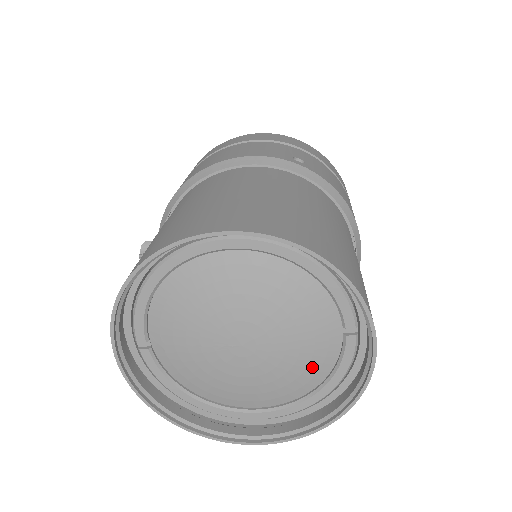
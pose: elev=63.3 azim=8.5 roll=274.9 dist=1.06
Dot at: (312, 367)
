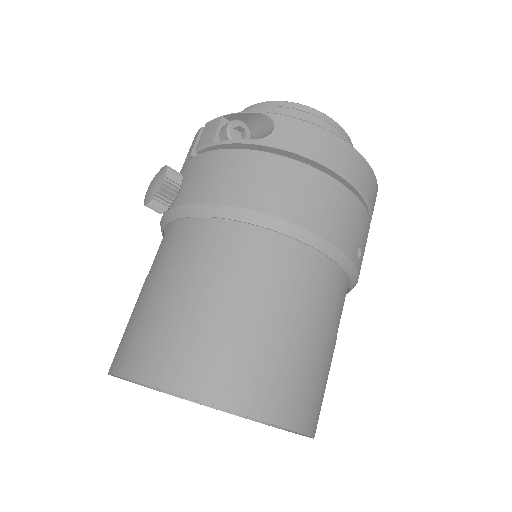
Dot at: occluded
